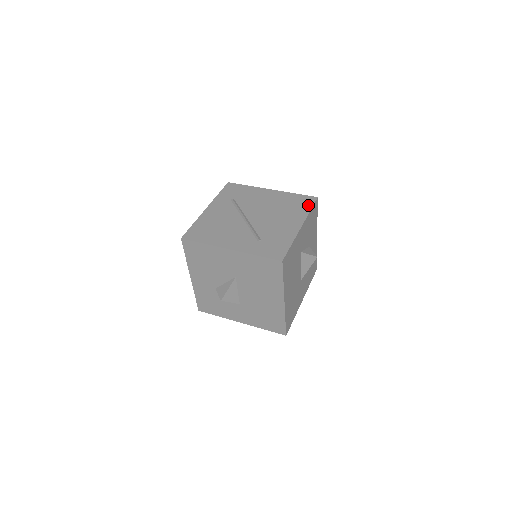
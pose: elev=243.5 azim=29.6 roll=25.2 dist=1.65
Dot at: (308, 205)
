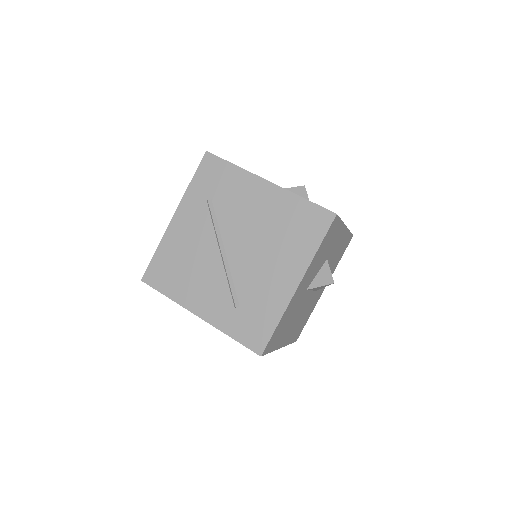
Dot at: (317, 234)
